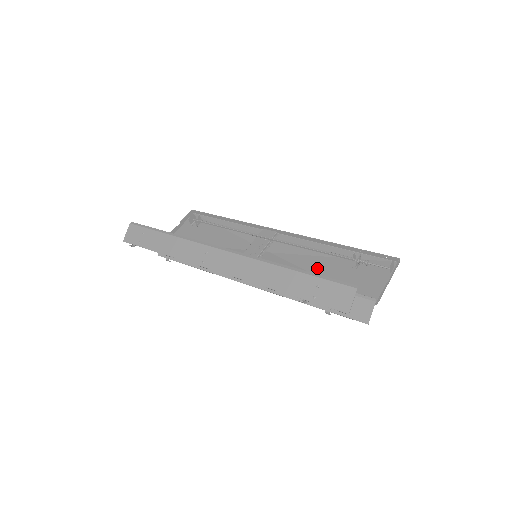
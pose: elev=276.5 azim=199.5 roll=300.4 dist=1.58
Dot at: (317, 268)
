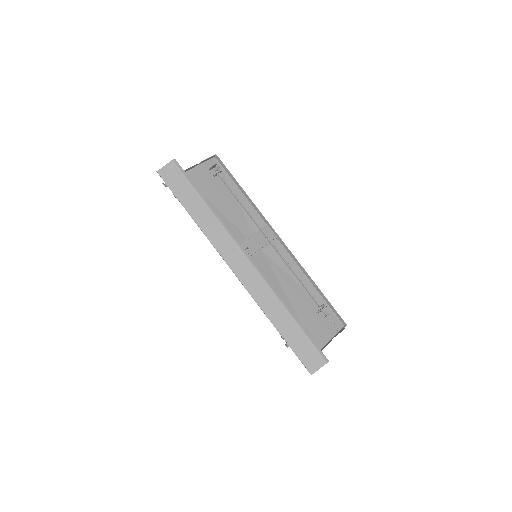
Dot at: (292, 294)
